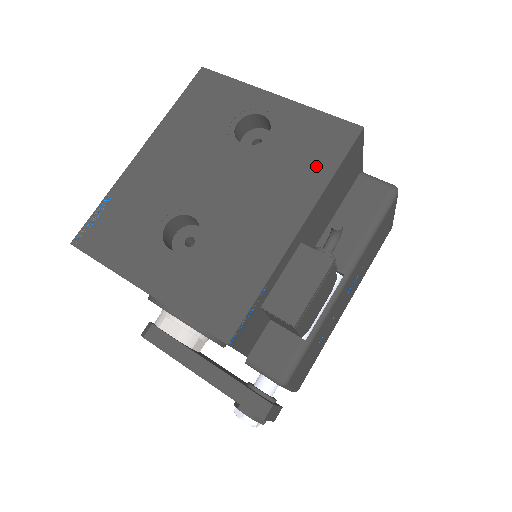
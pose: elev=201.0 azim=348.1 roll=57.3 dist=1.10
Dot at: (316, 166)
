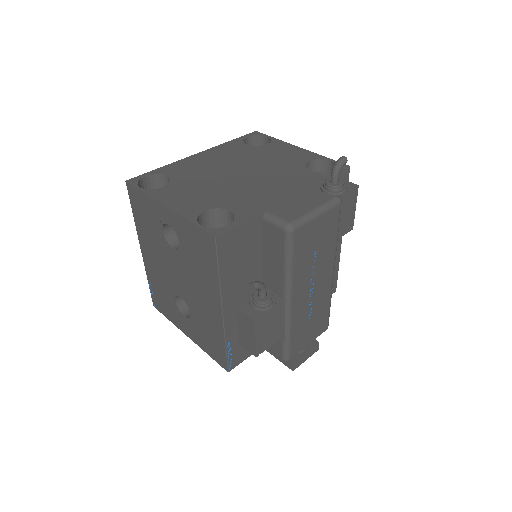
Dot at: (209, 269)
